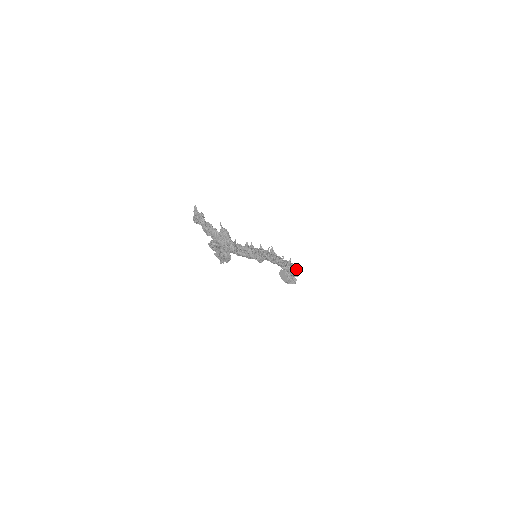
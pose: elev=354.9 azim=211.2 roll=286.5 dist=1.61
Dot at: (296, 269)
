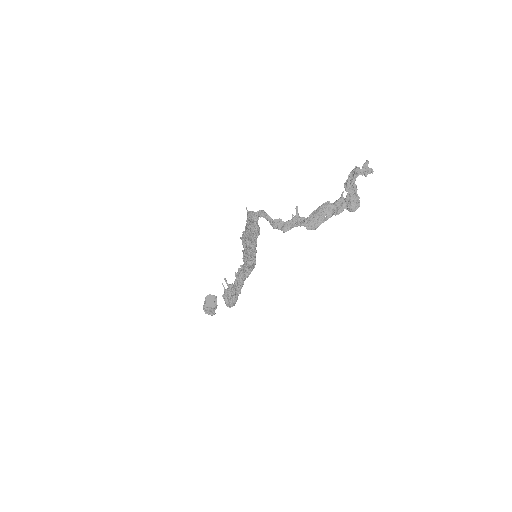
Dot at: occluded
